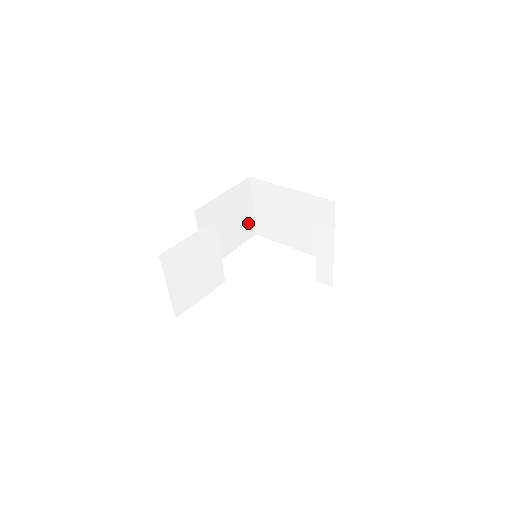
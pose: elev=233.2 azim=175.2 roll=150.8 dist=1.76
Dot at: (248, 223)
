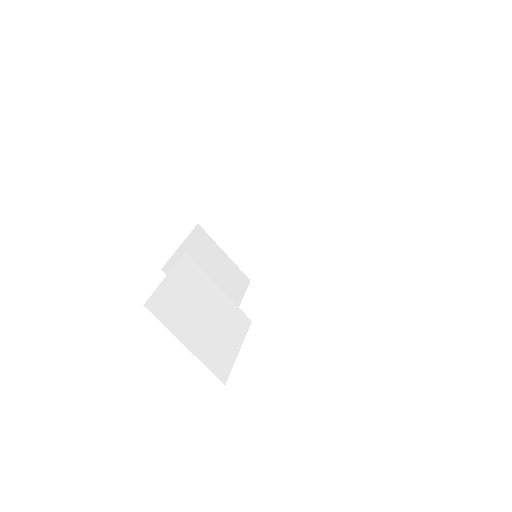
Dot at: (233, 271)
